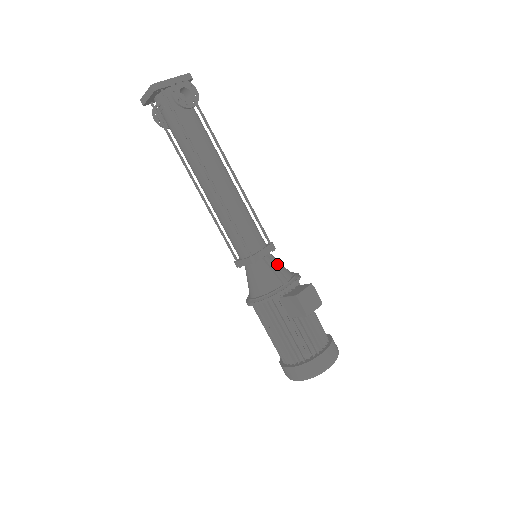
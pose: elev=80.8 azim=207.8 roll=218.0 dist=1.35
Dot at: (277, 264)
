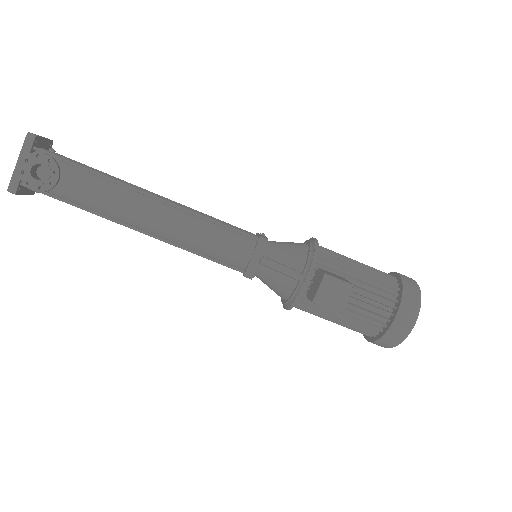
Dot at: (280, 258)
